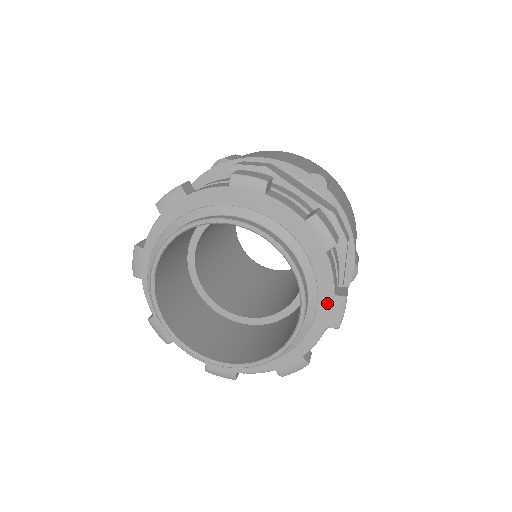
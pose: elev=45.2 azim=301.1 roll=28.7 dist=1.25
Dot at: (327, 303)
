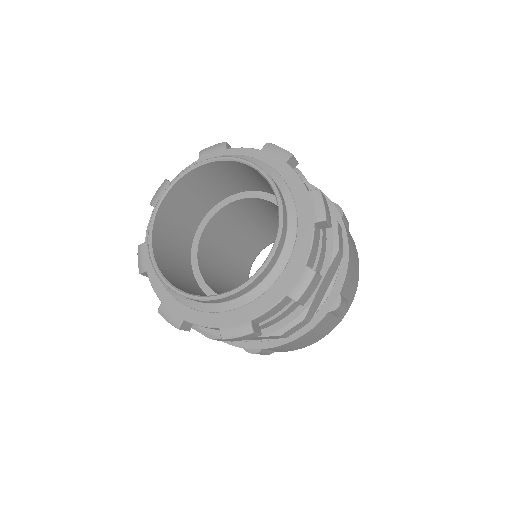
Dot at: (296, 271)
